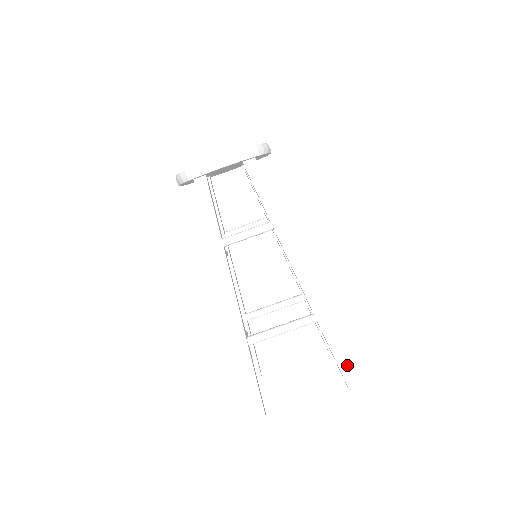
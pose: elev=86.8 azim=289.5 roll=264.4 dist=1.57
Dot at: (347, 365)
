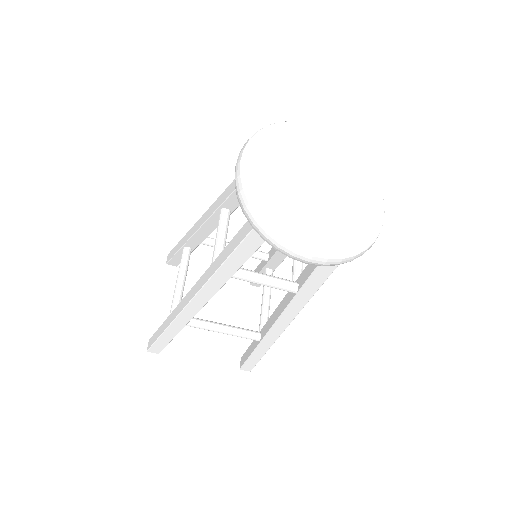
Dot at: (253, 364)
